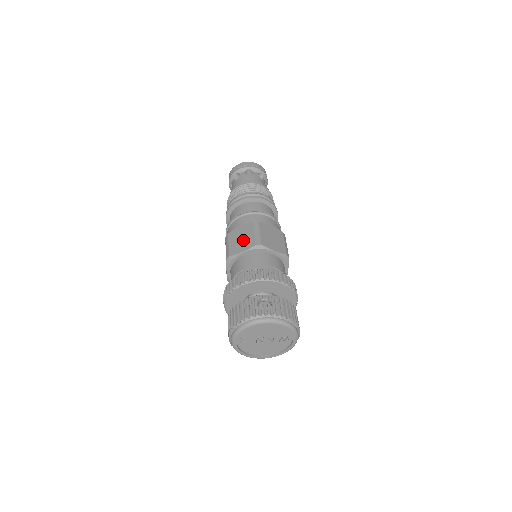
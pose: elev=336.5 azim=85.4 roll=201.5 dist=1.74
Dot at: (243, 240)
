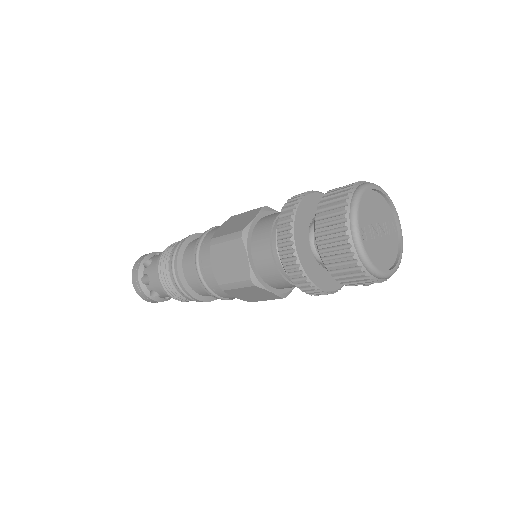
Dot at: (240, 220)
